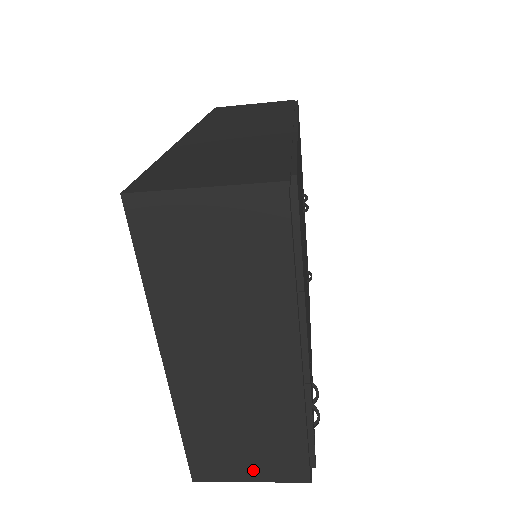
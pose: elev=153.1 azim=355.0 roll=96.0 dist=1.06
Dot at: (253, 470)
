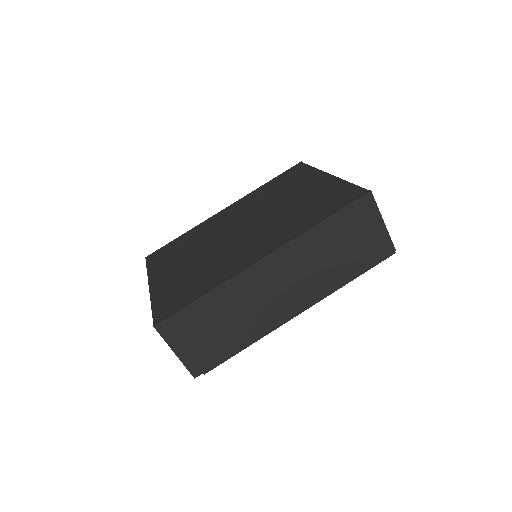
Dot at: occluded
